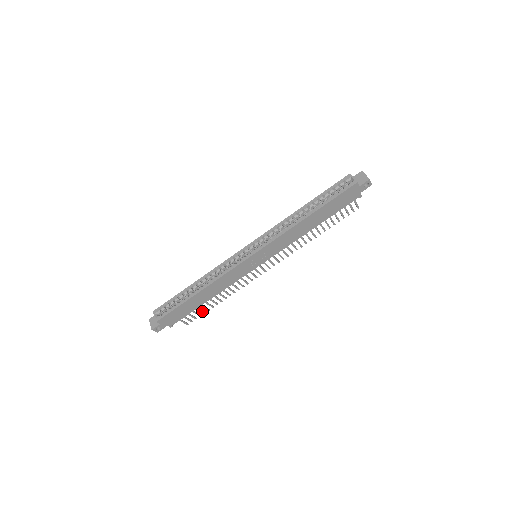
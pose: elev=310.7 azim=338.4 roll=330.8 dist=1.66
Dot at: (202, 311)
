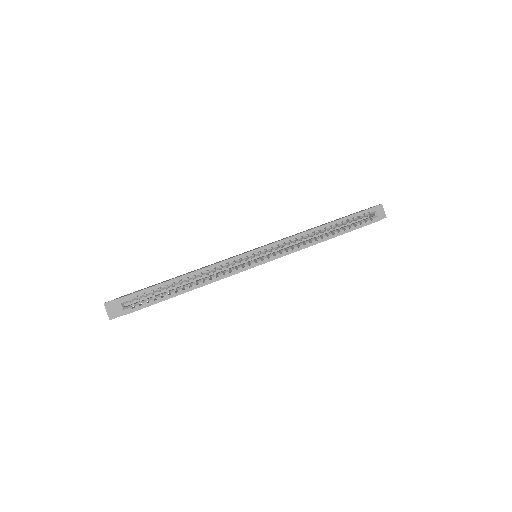
Dot at: occluded
